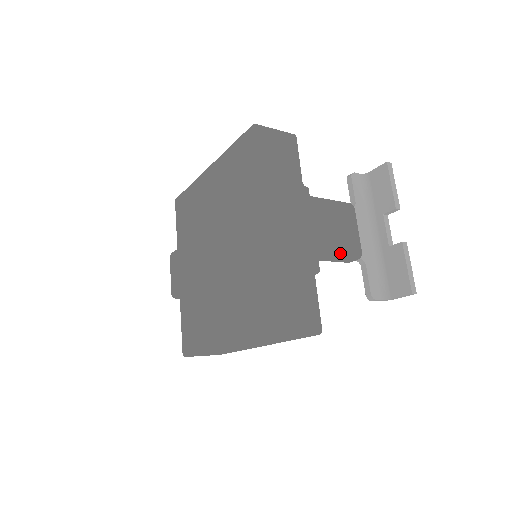
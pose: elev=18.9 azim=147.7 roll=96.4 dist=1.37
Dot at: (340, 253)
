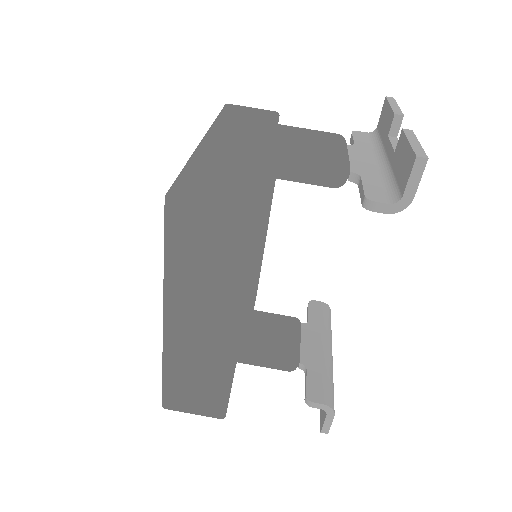
Dot at: (304, 153)
